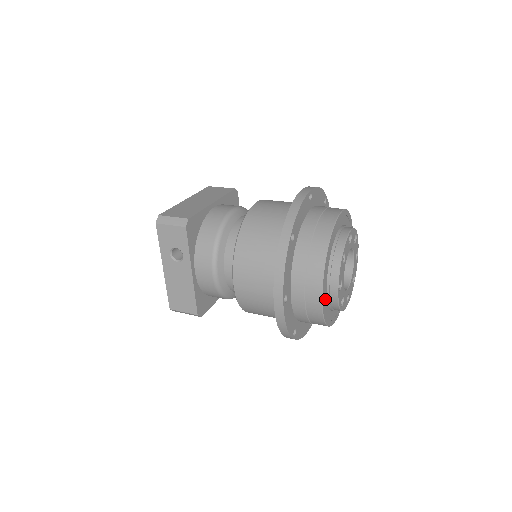
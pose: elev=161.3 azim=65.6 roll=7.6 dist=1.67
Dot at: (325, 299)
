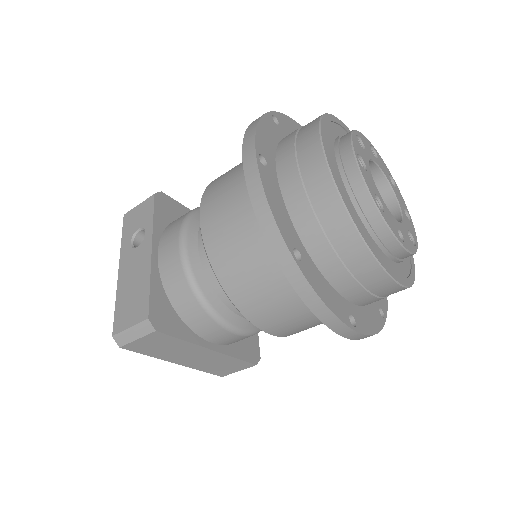
Dot at: (336, 173)
